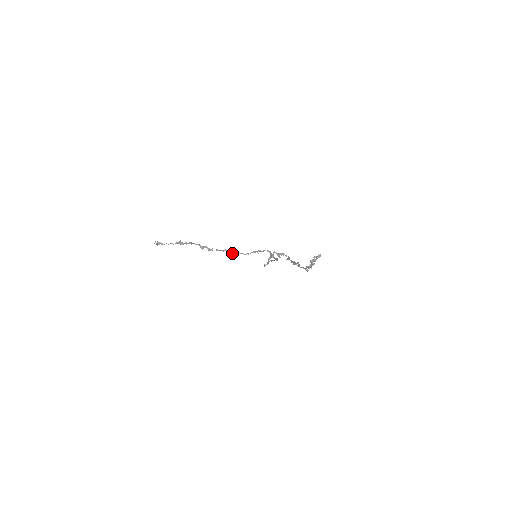
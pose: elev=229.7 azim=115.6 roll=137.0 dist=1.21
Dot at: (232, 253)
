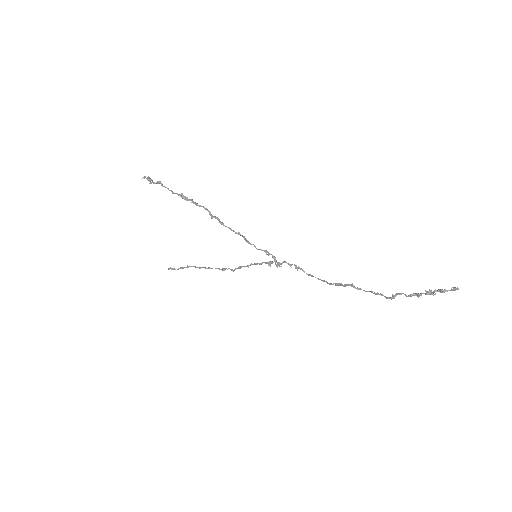
Dot at: (247, 240)
